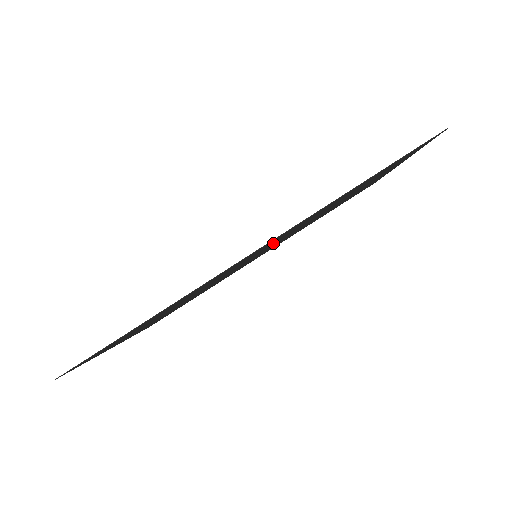
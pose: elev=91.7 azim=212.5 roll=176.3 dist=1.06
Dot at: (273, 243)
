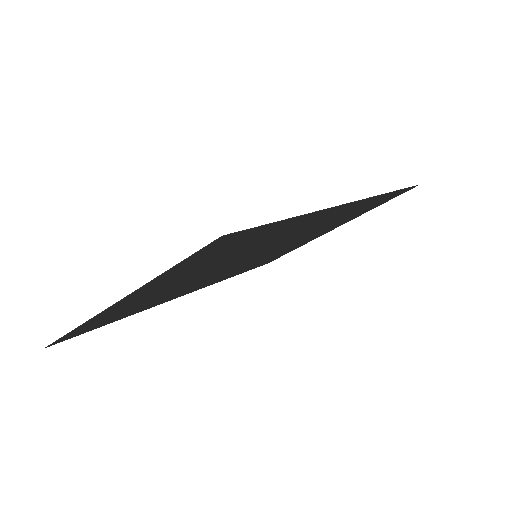
Dot at: (302, 233)
